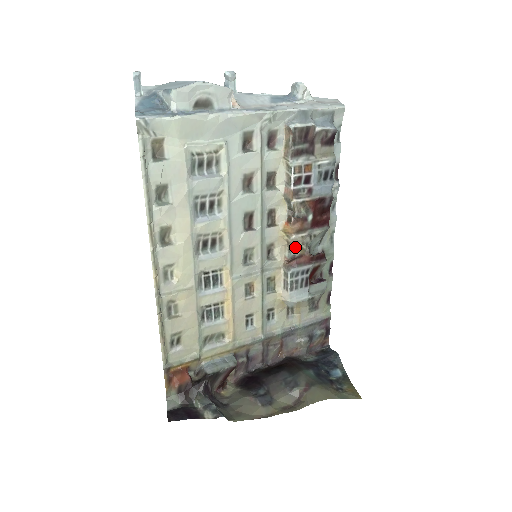
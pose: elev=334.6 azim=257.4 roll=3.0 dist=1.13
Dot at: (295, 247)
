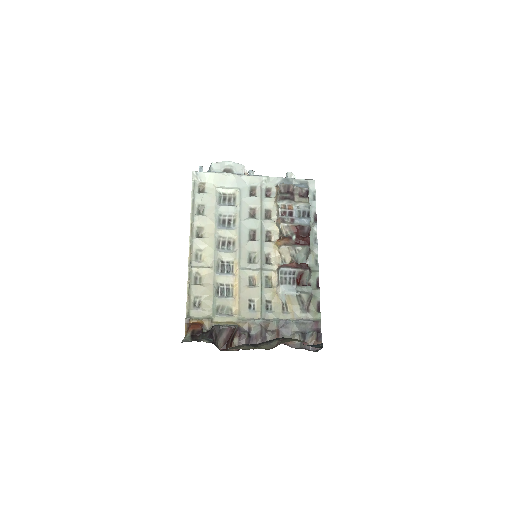
Dot at: (286, 259)
